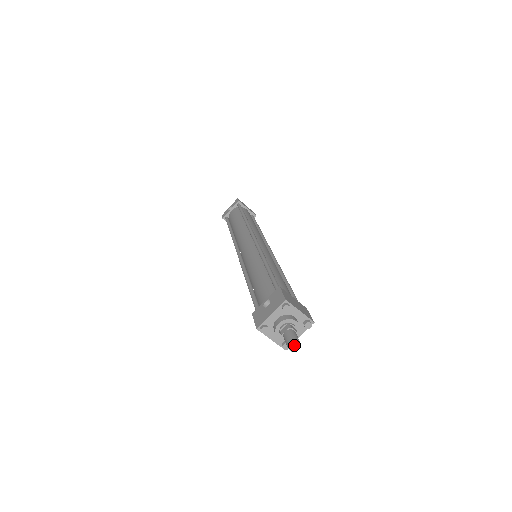
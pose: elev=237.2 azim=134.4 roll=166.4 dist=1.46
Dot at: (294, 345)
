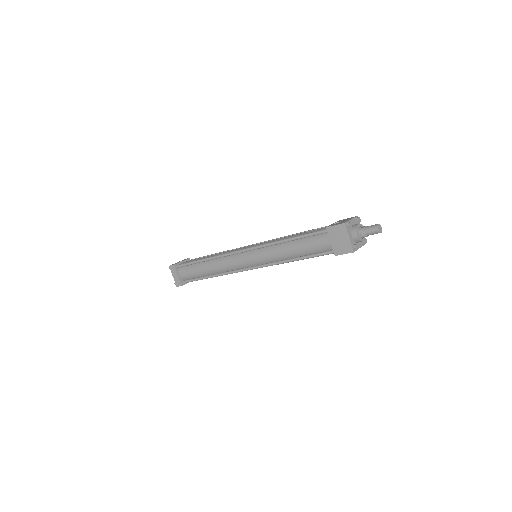
Dot at: (380, 228)
